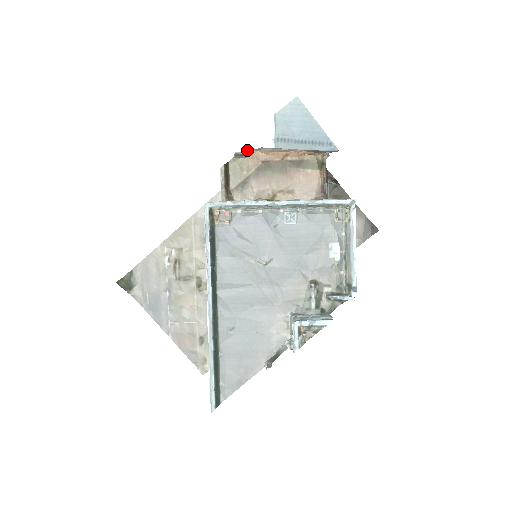
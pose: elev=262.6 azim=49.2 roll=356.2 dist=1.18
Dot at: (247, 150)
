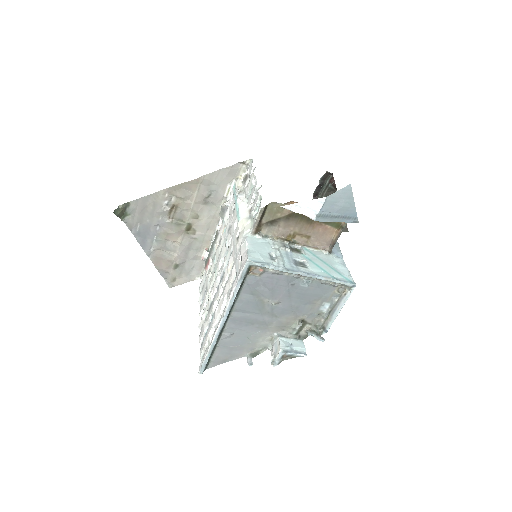
Dot at: (291, 210)
